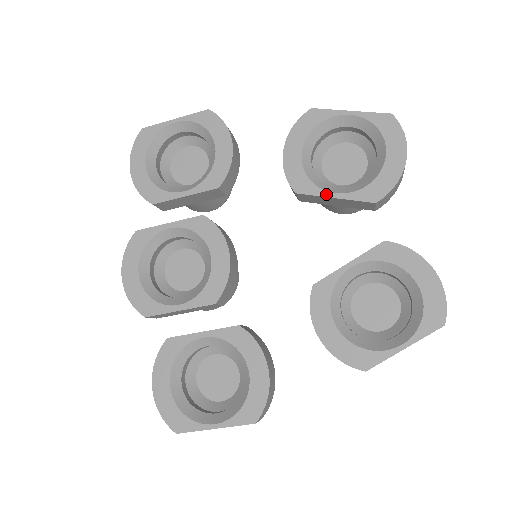
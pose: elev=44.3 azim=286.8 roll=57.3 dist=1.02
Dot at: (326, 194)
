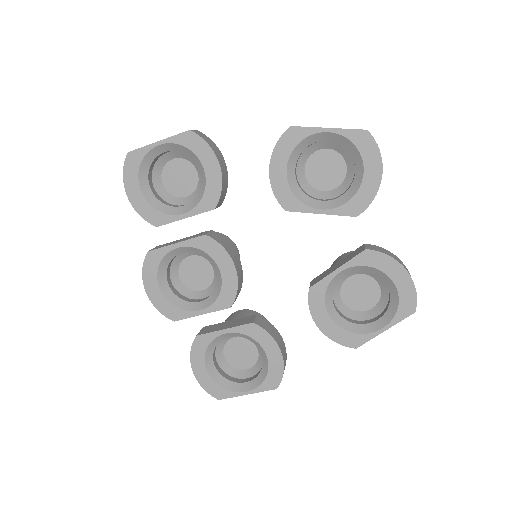
Dot at: (313, 211)
